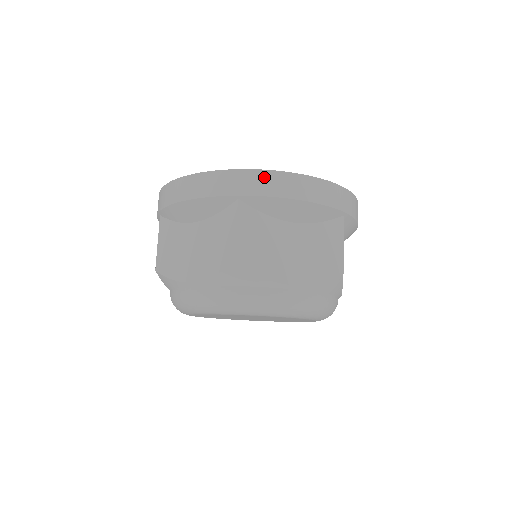
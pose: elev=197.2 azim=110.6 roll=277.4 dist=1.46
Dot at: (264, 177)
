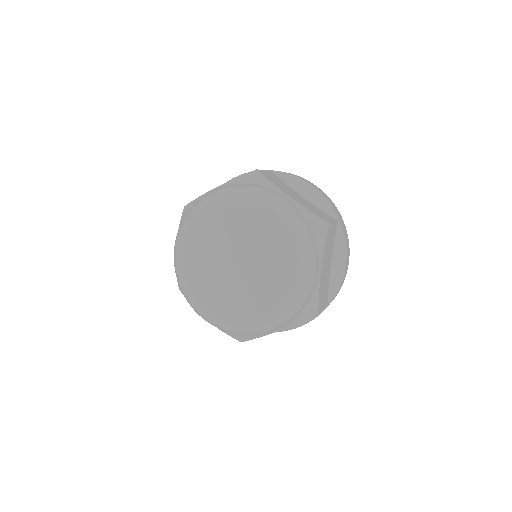
Dot at: occluded
